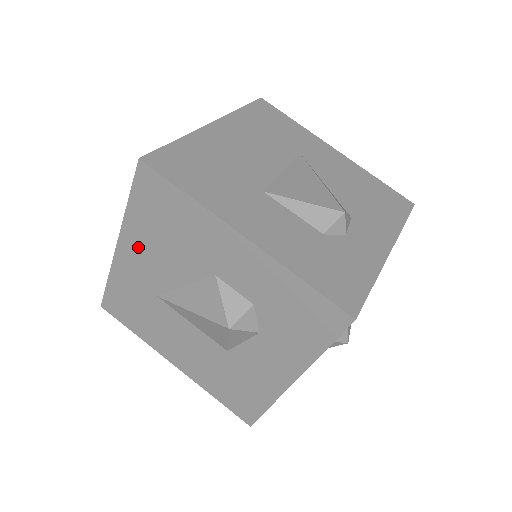
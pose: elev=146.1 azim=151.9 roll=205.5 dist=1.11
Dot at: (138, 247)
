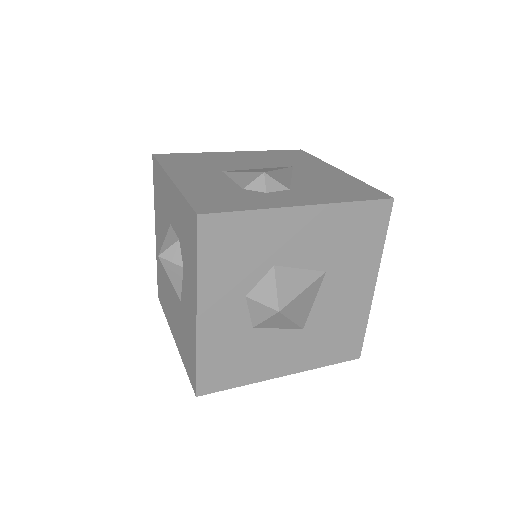
Dot at: (158, 226)
